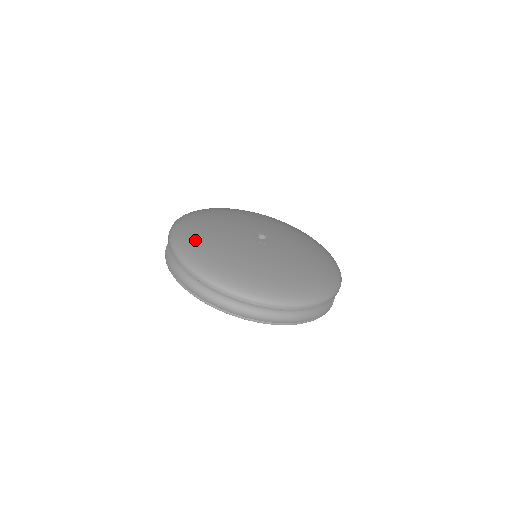
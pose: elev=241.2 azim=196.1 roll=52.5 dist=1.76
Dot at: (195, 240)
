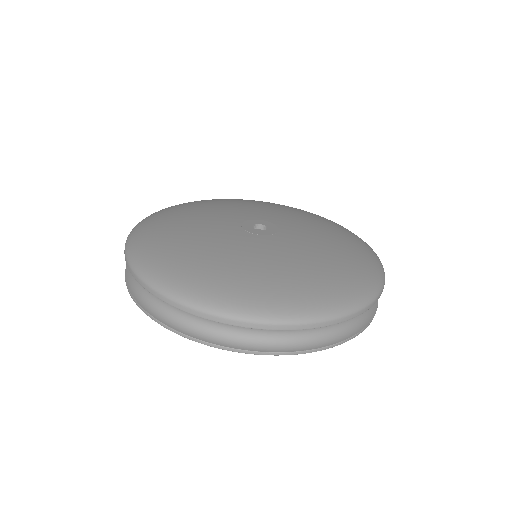
Dot at: (162, 218)
